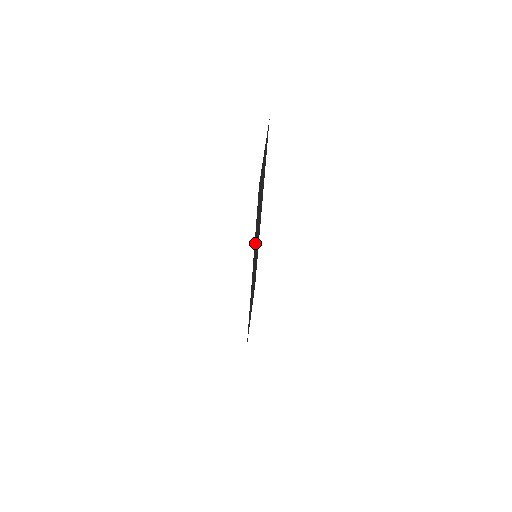
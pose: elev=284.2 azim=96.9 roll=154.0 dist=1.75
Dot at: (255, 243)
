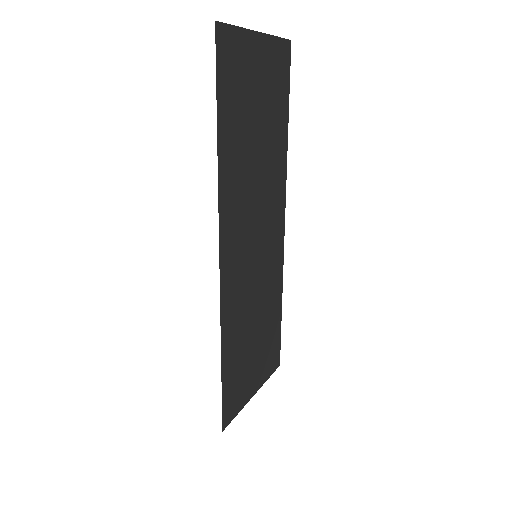
Dot at: (232, 184)
